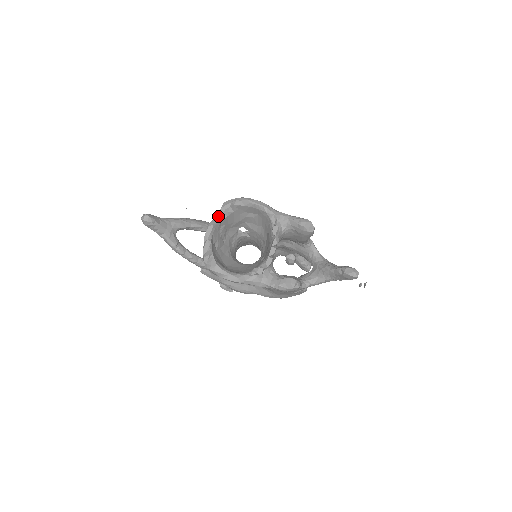
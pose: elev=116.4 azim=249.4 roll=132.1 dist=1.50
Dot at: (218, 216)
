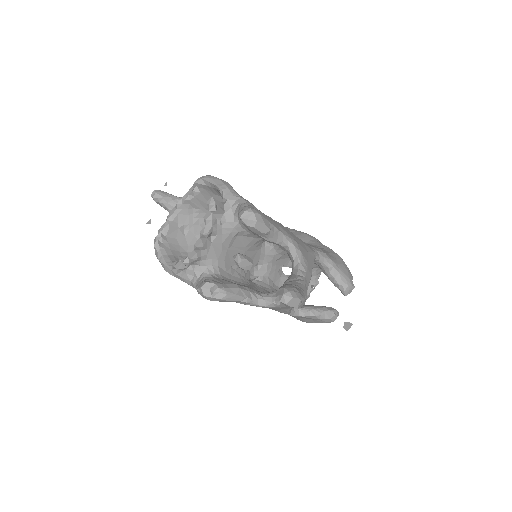
Dot at: (185, 196)
